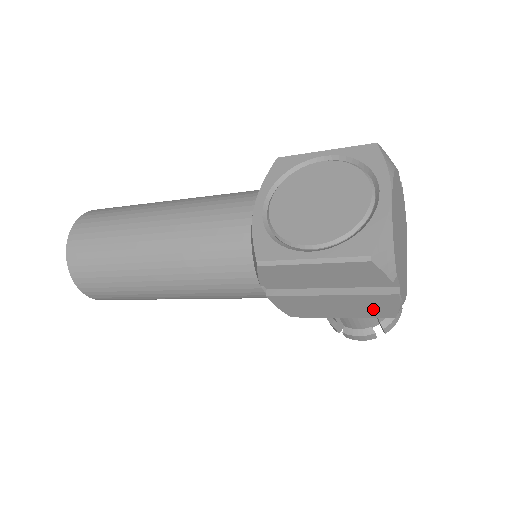
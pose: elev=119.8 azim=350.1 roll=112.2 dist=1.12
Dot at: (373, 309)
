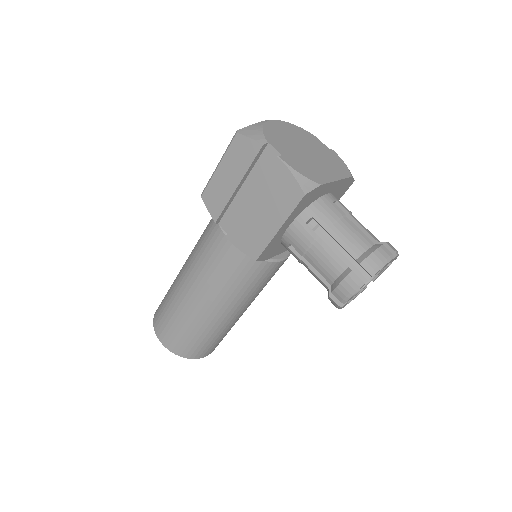
Dot at: (283, 195)
